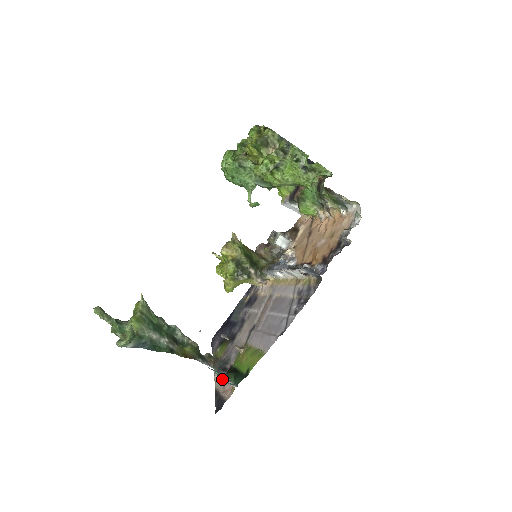
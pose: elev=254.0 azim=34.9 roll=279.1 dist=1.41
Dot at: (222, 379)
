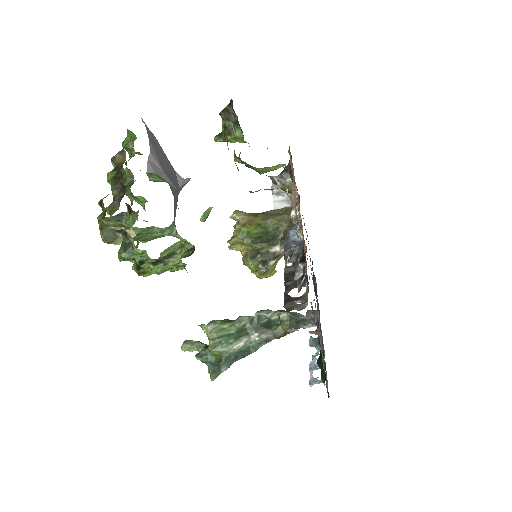
Dot at: (324, 352)
